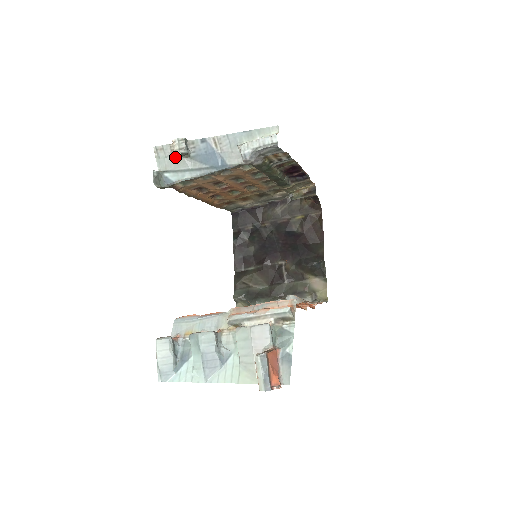
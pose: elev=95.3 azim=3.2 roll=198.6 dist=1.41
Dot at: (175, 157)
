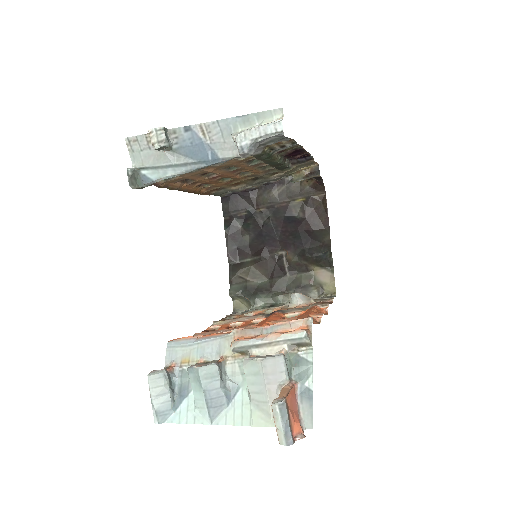
Dot at: (153, 150)
